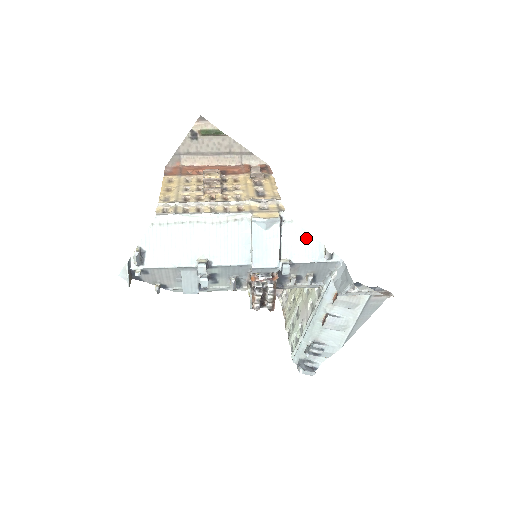
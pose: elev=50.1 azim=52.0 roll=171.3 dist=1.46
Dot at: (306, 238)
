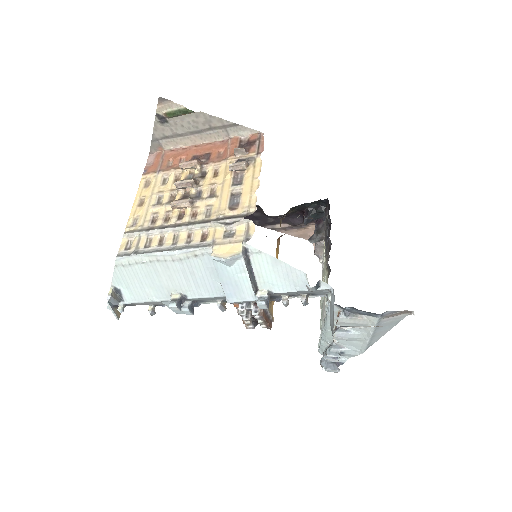
Dot at: (282, 268)
